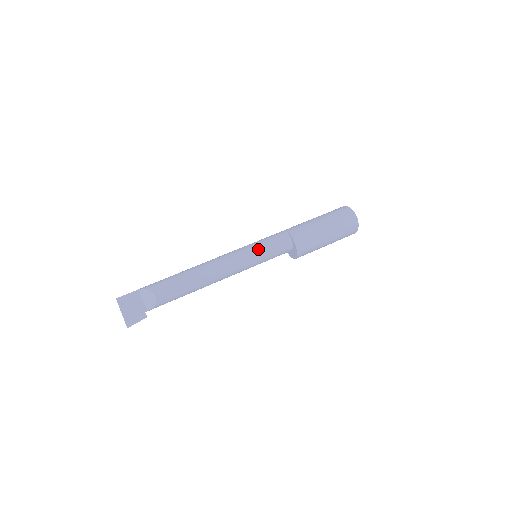
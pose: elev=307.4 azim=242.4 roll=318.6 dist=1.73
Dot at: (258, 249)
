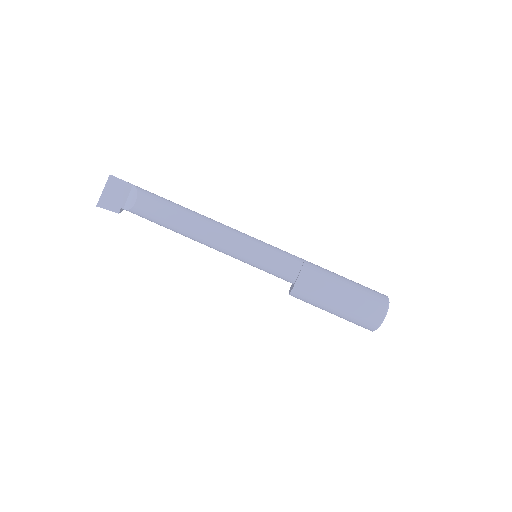
Dot at: (260, 250)
